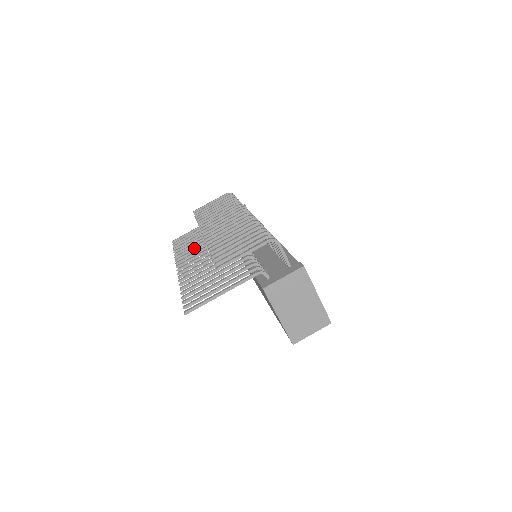
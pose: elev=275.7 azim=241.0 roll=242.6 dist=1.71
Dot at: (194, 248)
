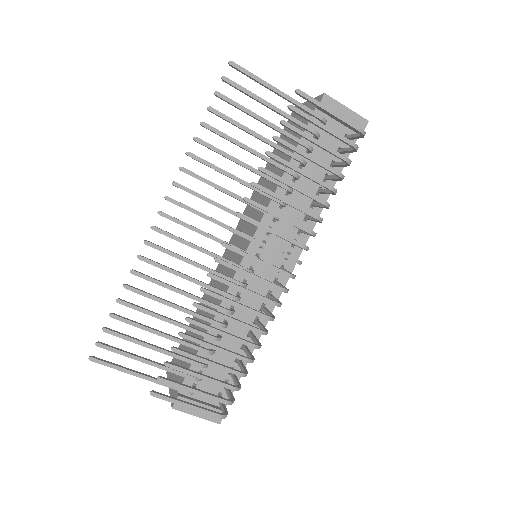
Dot at: (220, 172)
